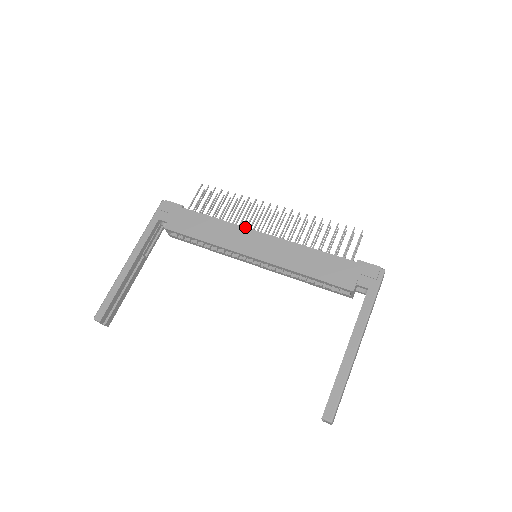
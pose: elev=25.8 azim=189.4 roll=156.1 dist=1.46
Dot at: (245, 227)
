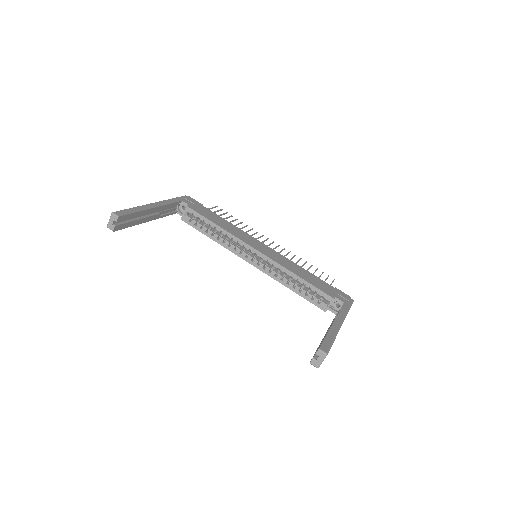
Dot at: occluded
